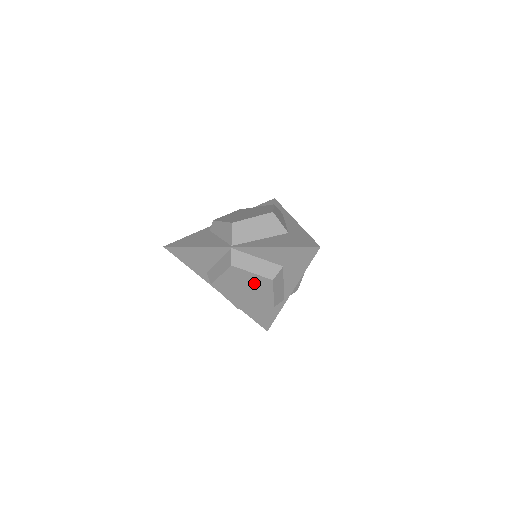
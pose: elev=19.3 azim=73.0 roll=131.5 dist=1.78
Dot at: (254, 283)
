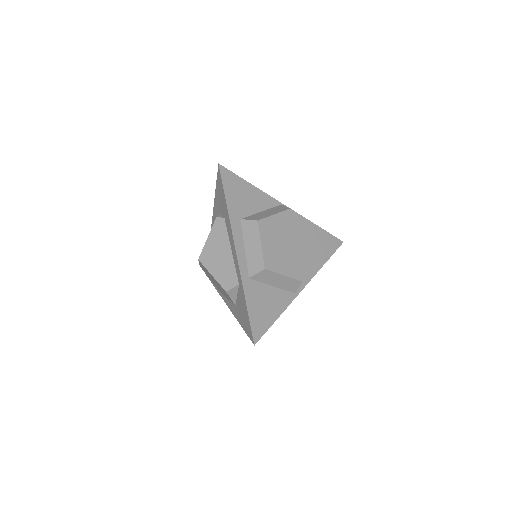
Dot at: (299, 240)
